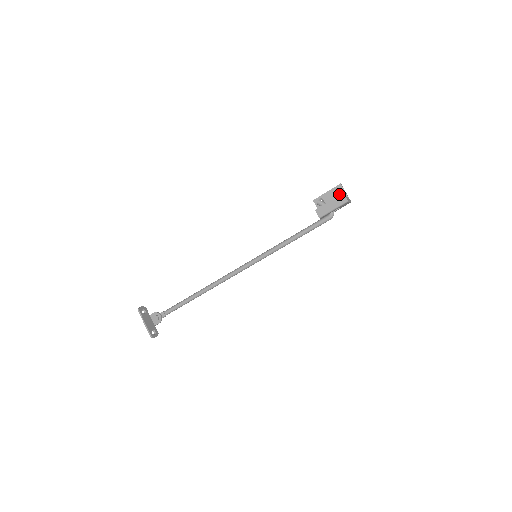
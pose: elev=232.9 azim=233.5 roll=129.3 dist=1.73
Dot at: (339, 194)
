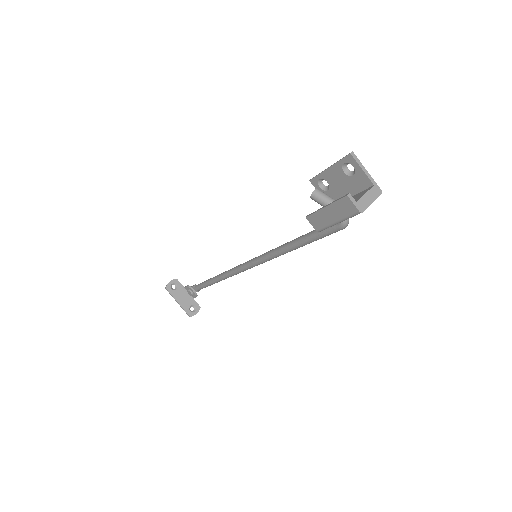
Dot at: (352, 175)
